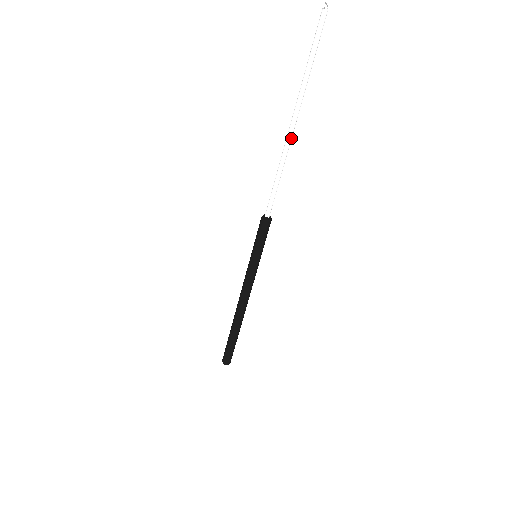
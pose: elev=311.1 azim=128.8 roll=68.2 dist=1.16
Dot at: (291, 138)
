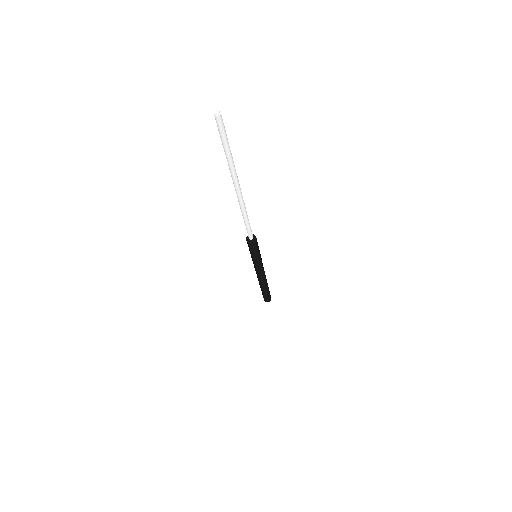
Dot at: (242, 196)
